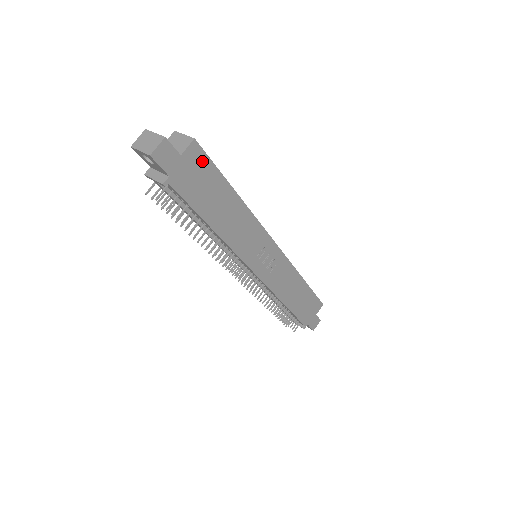
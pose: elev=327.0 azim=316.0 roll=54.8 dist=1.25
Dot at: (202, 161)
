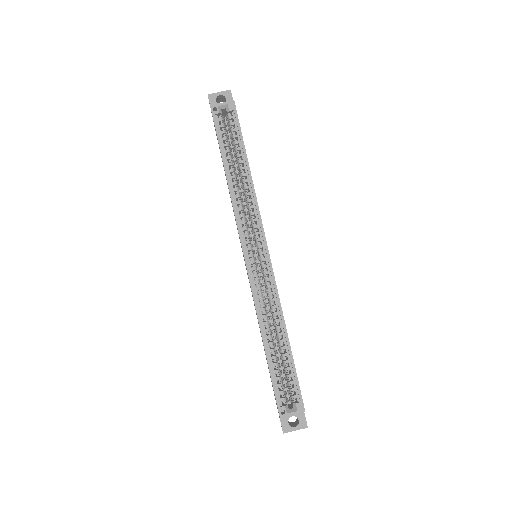
Dot at: (300, 391)
